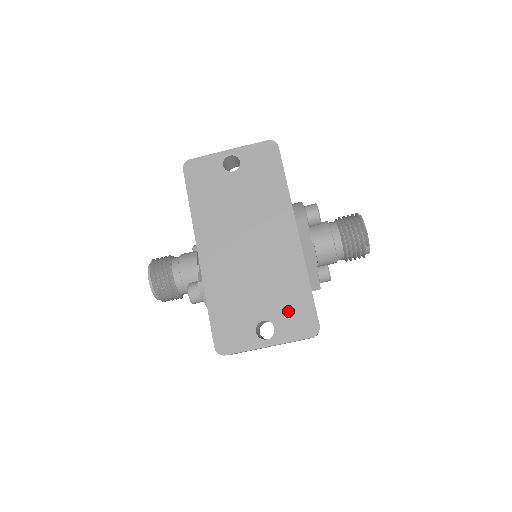
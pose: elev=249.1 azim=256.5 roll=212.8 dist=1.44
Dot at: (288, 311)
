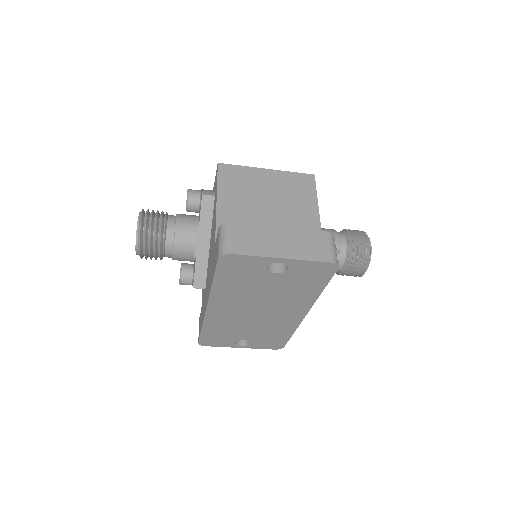
Dot at: (266, 340)
